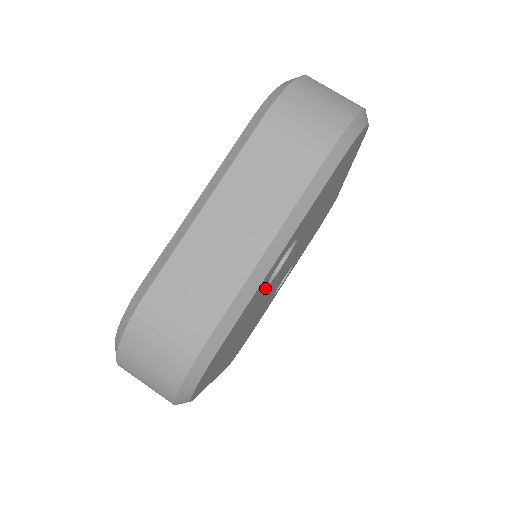
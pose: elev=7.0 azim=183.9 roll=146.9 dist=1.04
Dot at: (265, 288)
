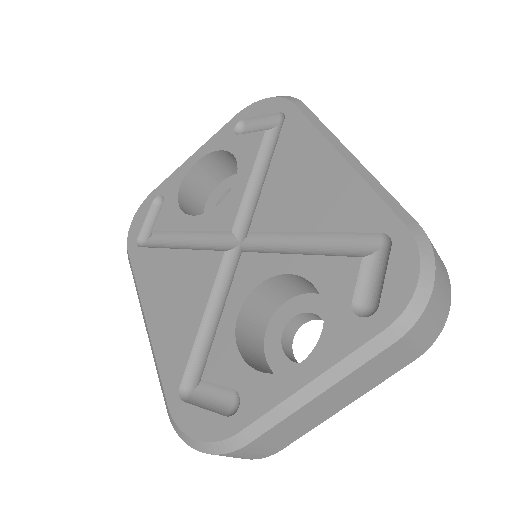
Dot at: (294, 358)
